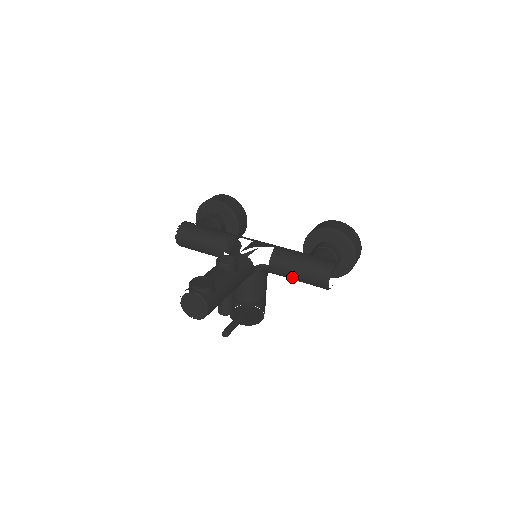
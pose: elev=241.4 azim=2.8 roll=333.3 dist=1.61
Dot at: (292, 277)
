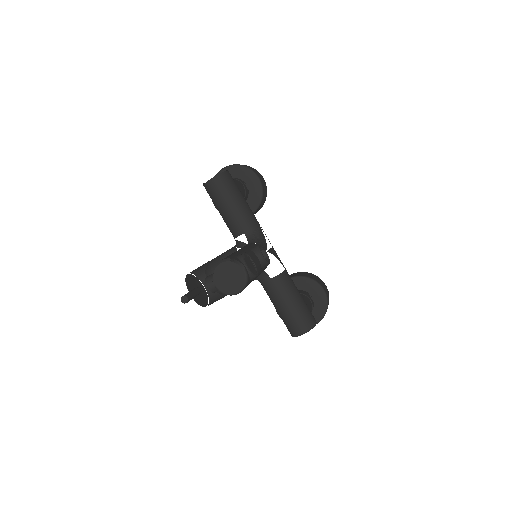
Dot at: (278, 304)
